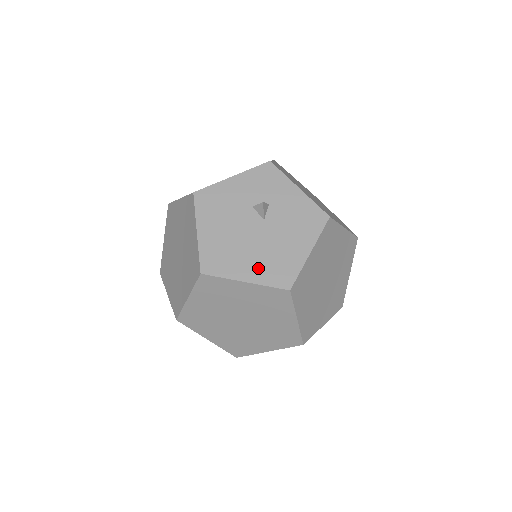
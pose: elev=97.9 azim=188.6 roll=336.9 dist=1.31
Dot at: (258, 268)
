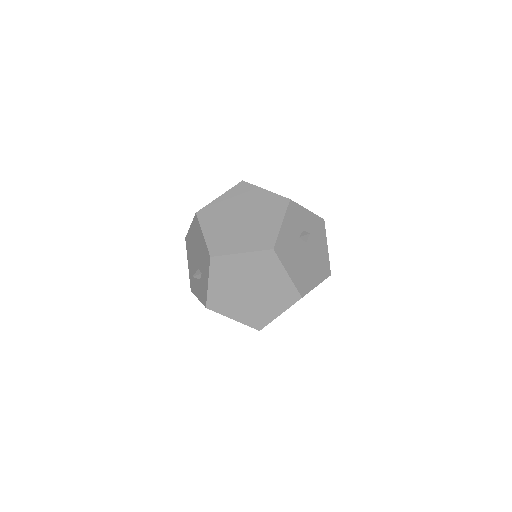
Dot at: (317, 273)
